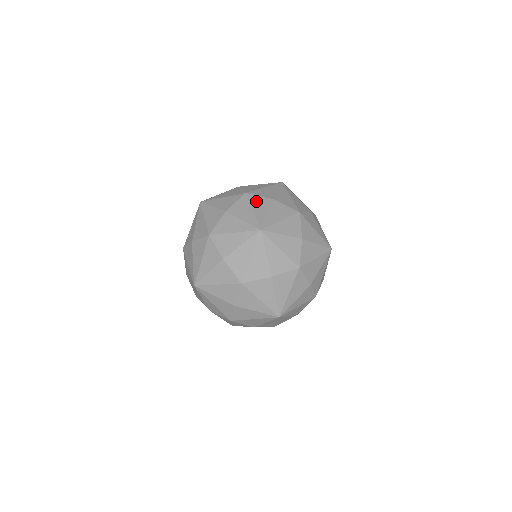
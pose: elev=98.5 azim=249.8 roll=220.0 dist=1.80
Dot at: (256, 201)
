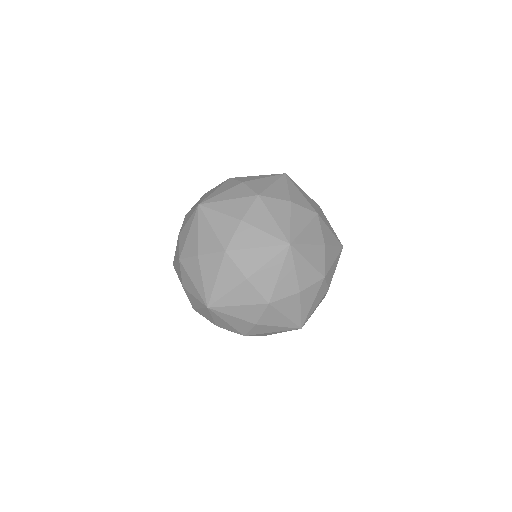
Dot at: (273, 205)
